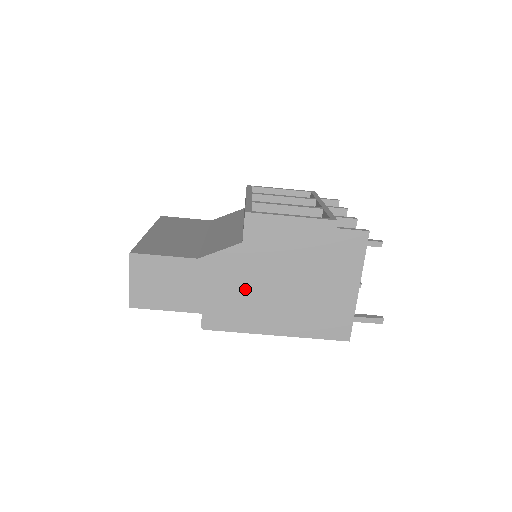
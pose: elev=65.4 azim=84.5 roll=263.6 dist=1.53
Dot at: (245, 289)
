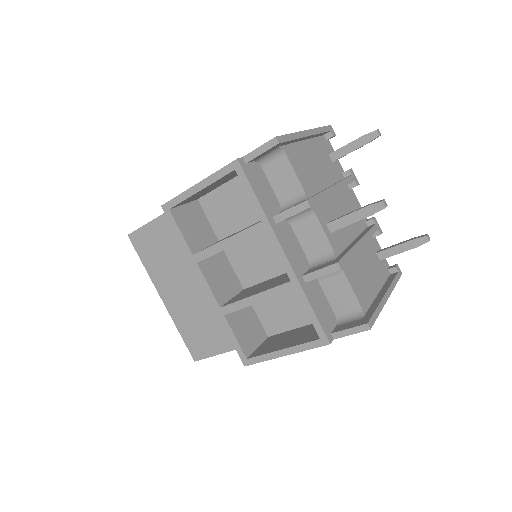
Dot at: occluded
